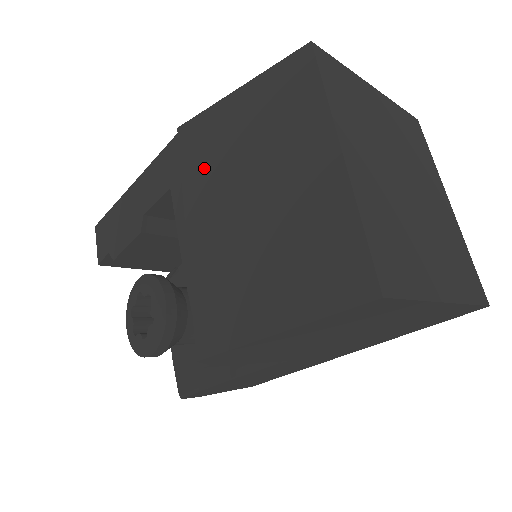
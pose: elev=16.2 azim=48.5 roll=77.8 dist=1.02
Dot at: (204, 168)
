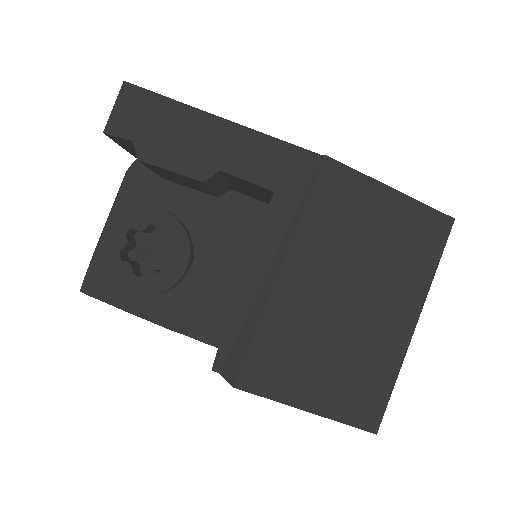
Dot at: (327, 228)
